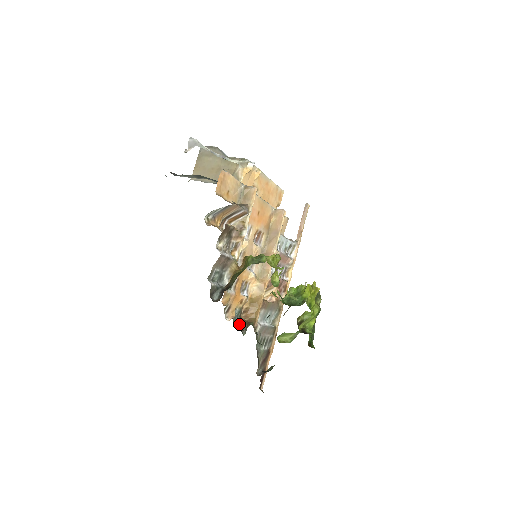
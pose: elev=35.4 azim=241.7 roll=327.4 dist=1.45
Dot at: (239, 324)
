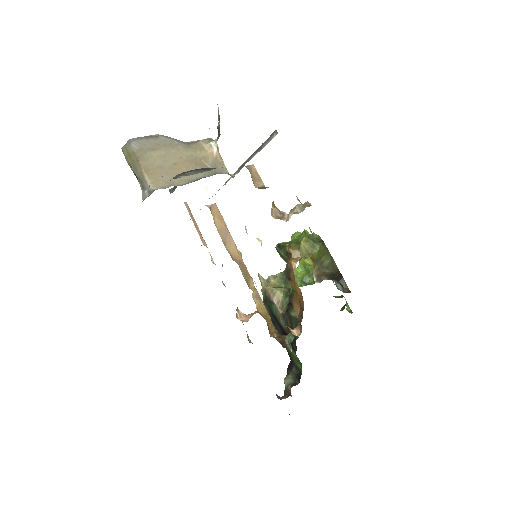
Dot at: occluded
